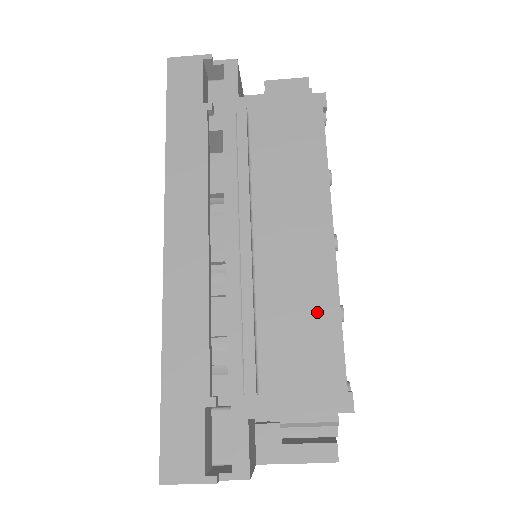
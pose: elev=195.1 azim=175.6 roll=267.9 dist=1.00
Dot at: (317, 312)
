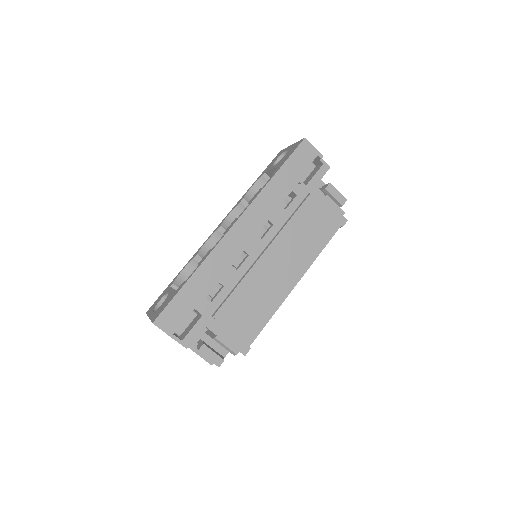
Dot at: (265, 308)
